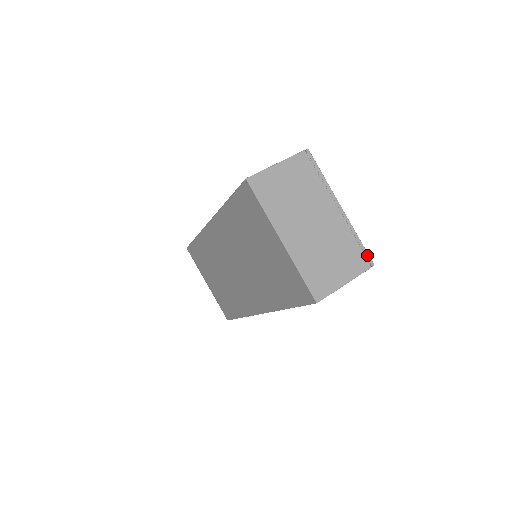
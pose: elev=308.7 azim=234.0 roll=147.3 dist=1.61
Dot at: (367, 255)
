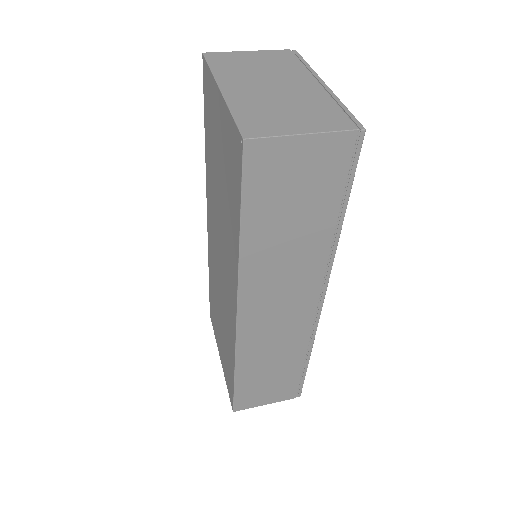
Dot at: (355, 120)
